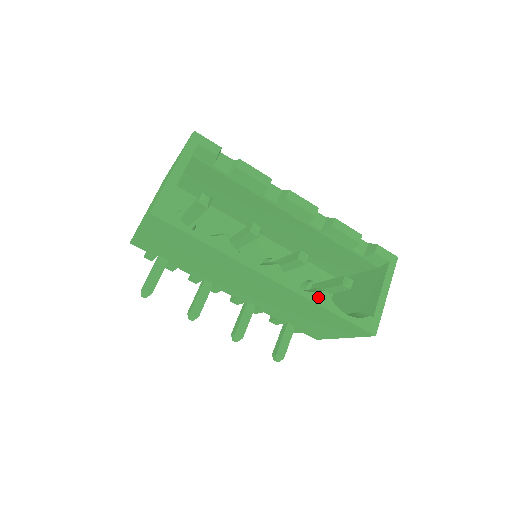
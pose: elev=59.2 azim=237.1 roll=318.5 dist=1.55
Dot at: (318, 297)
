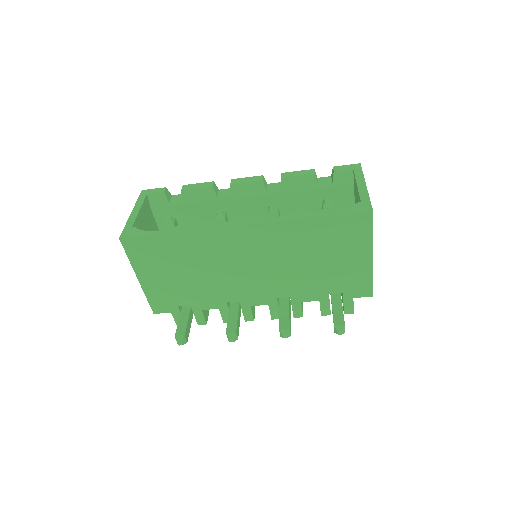
Dot at: (292, 216)
